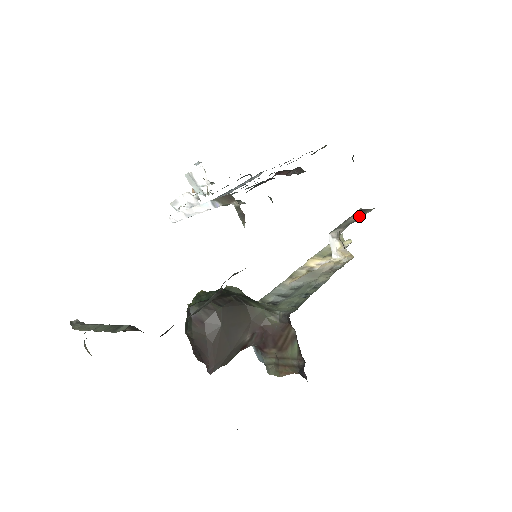
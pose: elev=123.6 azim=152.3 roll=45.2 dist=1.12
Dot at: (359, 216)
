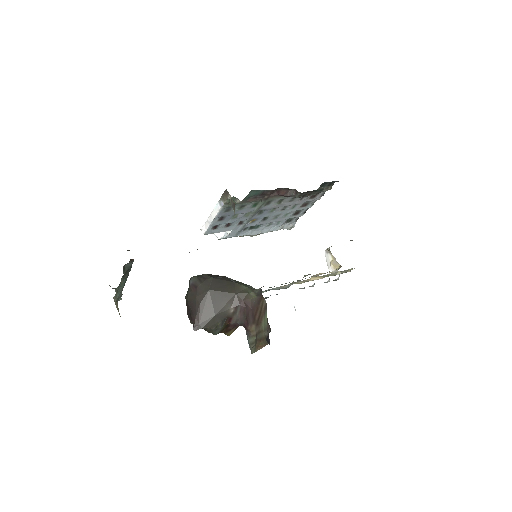
Dot at: occluded
